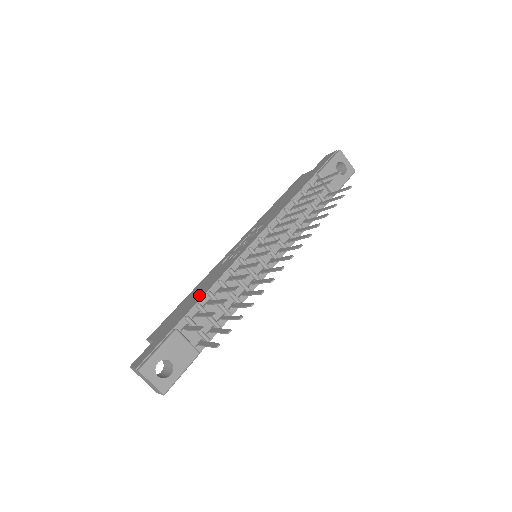
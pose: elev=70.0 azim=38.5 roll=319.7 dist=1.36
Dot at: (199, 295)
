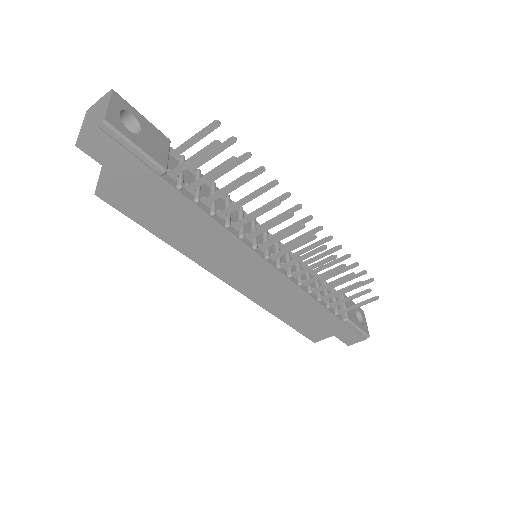
Dot at: occluded
